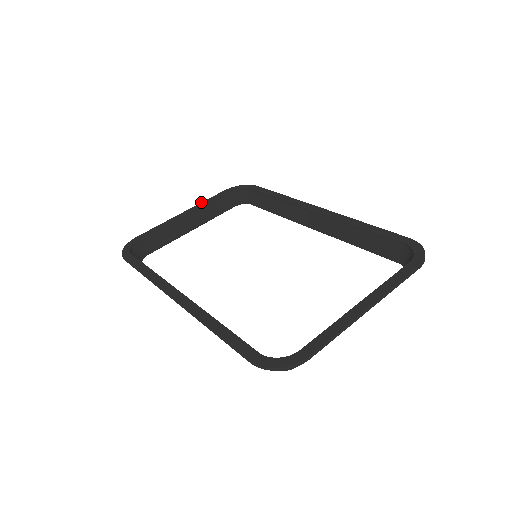
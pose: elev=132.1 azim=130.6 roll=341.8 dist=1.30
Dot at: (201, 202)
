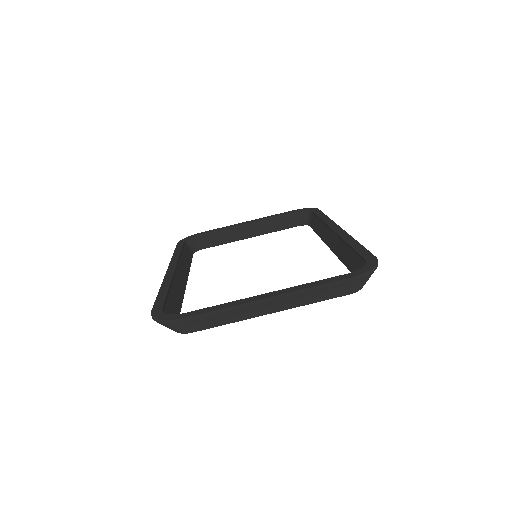
Dot at: (267, 216)
